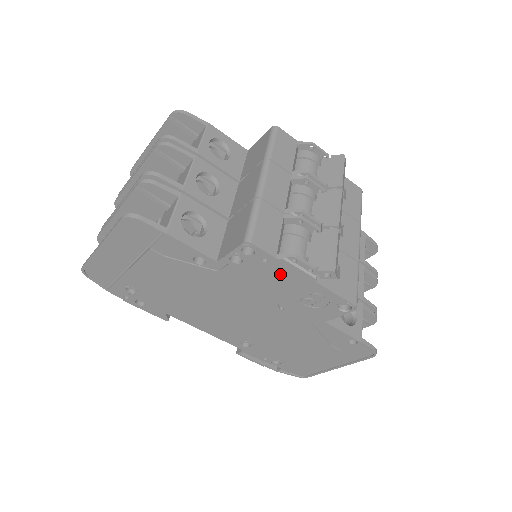
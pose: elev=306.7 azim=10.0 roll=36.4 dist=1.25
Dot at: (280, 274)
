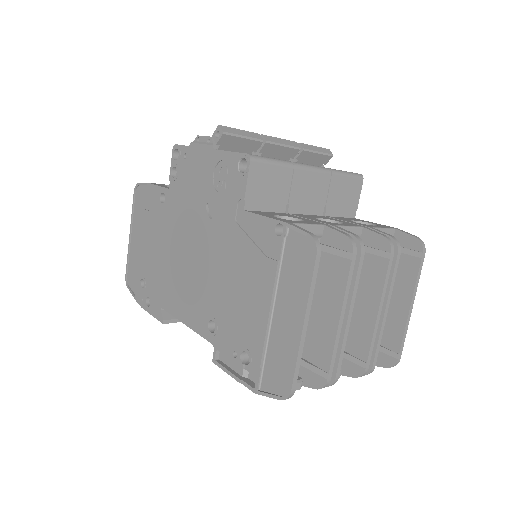
Dot at: (196, 164)
